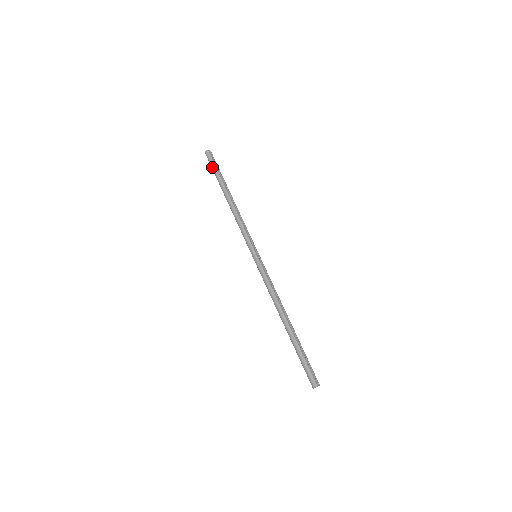
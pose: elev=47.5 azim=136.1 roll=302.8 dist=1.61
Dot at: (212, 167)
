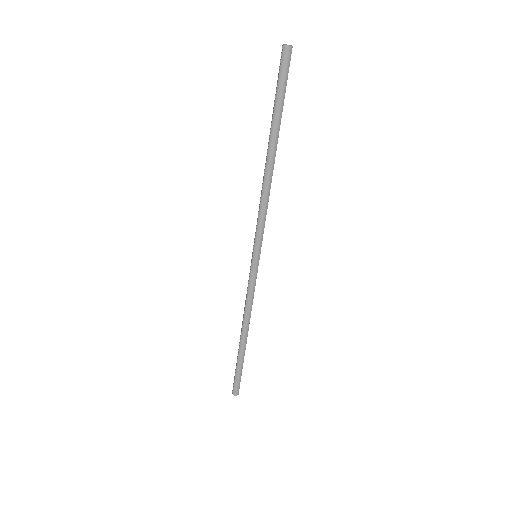
Dot at: (280, 88)
